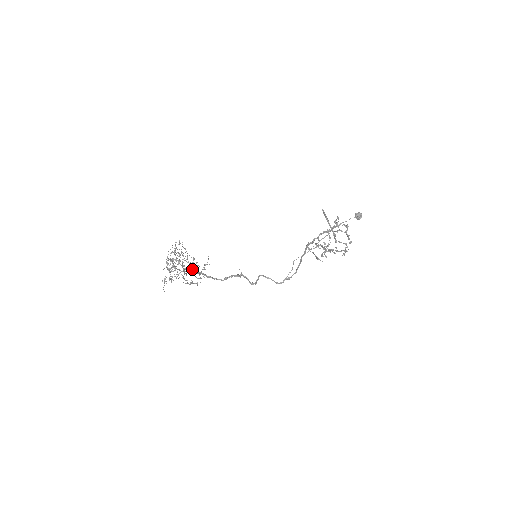
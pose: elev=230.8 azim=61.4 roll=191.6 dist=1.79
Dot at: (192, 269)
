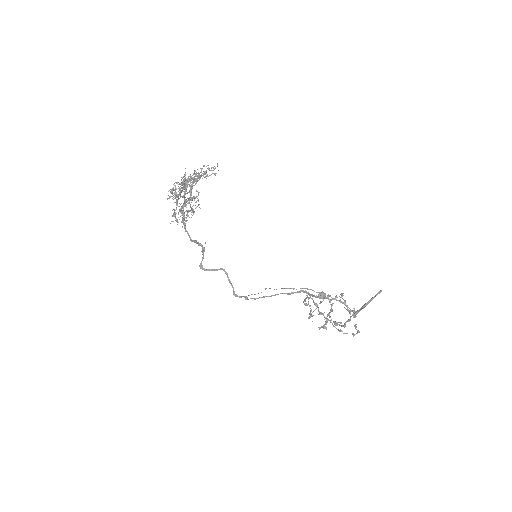
Dot at: (185, 202)
